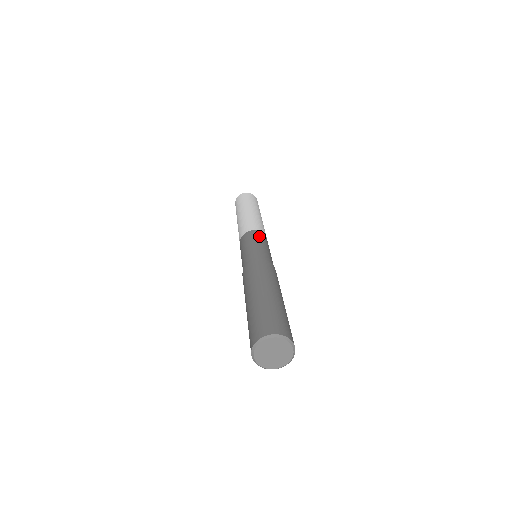
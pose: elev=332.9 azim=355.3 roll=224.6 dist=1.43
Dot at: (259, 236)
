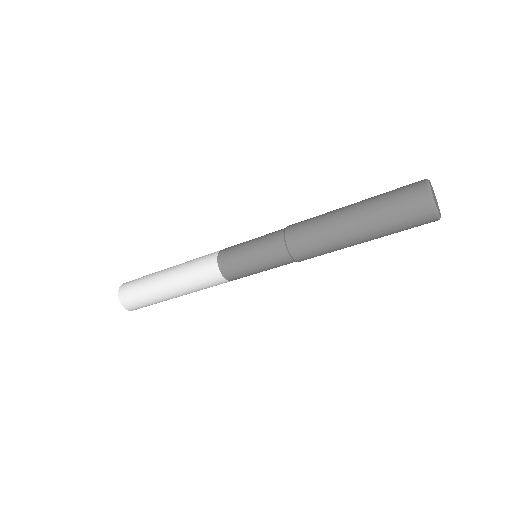
Dot at: occluded
